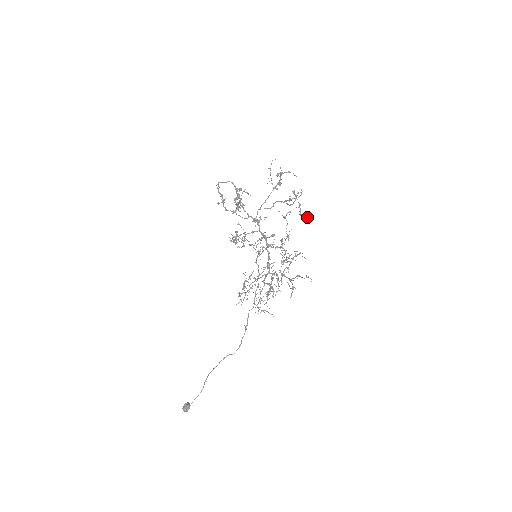
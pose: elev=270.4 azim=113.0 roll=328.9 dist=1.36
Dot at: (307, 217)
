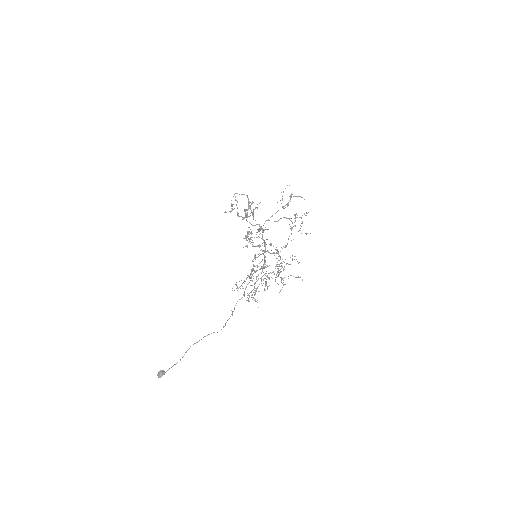
Dot at: occluded
